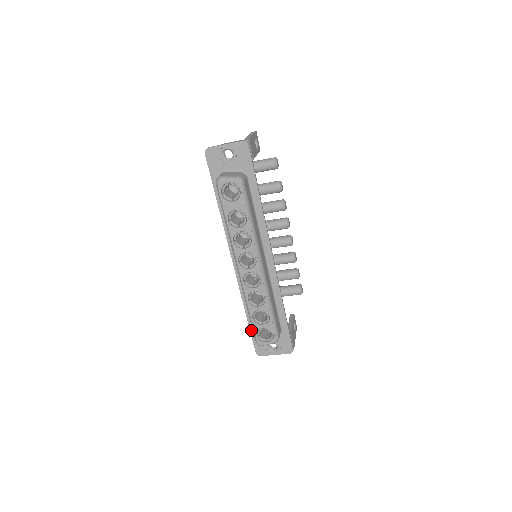
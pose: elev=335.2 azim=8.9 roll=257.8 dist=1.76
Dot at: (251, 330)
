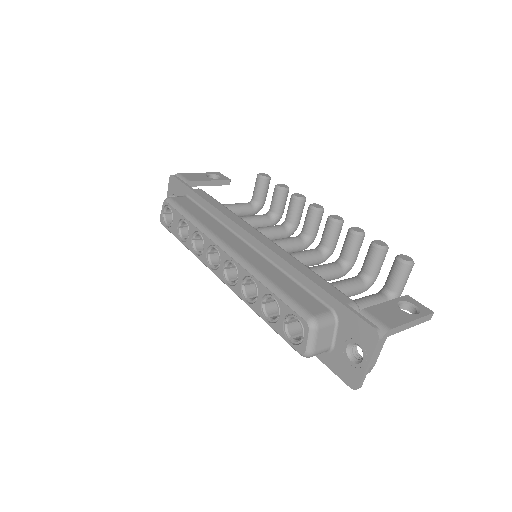
Dot at: occluded
